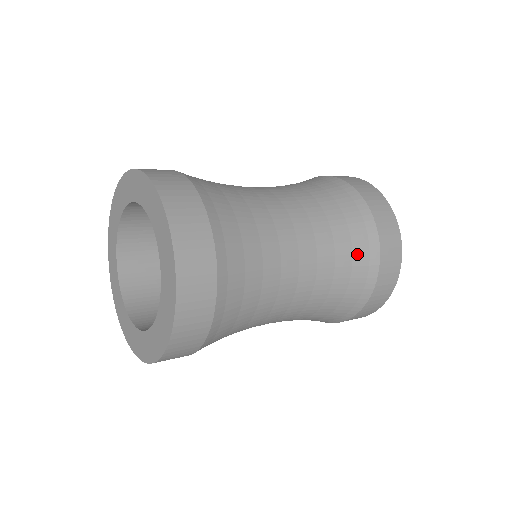
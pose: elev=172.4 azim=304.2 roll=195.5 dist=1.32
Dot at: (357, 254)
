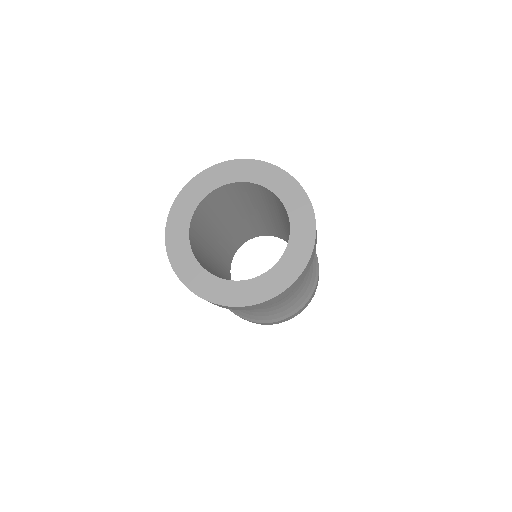
Dot at: occluded
